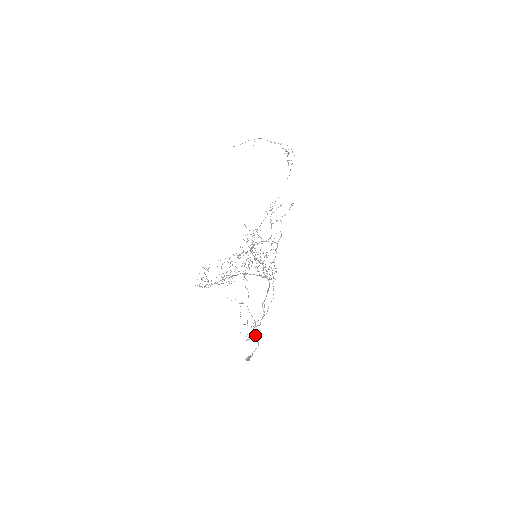
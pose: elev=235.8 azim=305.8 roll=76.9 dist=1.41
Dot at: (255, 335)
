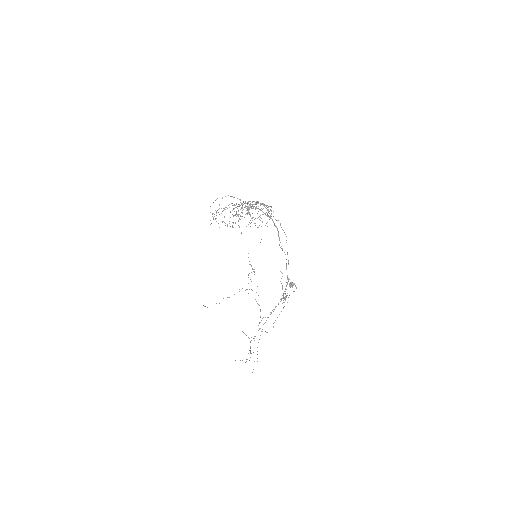
Dot at: (289, 295)
